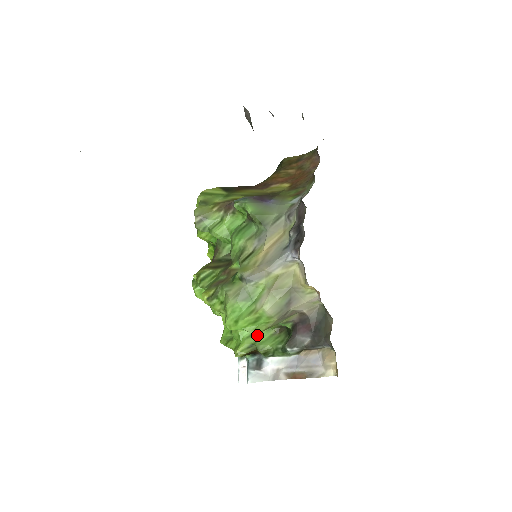
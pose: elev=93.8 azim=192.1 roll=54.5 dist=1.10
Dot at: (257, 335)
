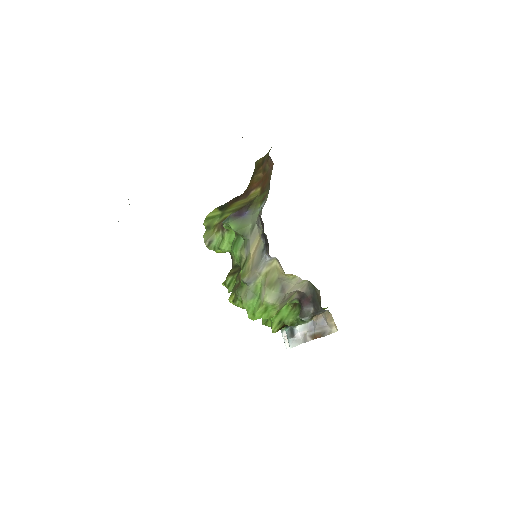
Dot at: (281, 313)
